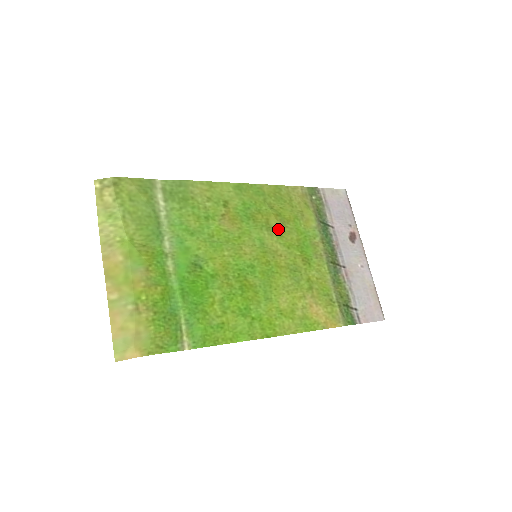
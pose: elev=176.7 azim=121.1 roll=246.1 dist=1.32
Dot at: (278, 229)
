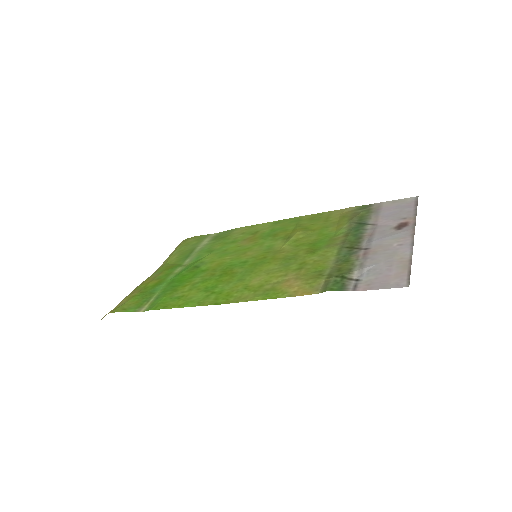
Dot at: (295, 237)
